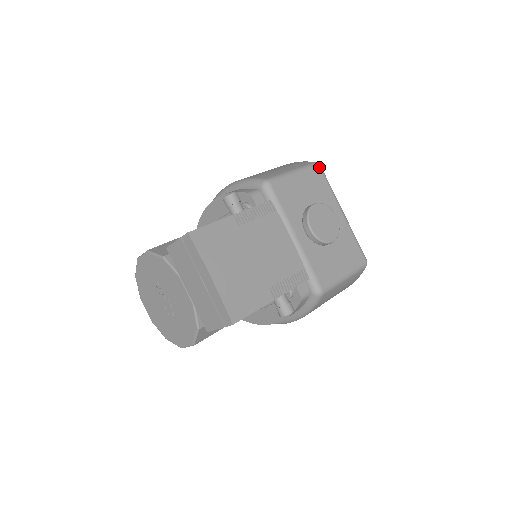
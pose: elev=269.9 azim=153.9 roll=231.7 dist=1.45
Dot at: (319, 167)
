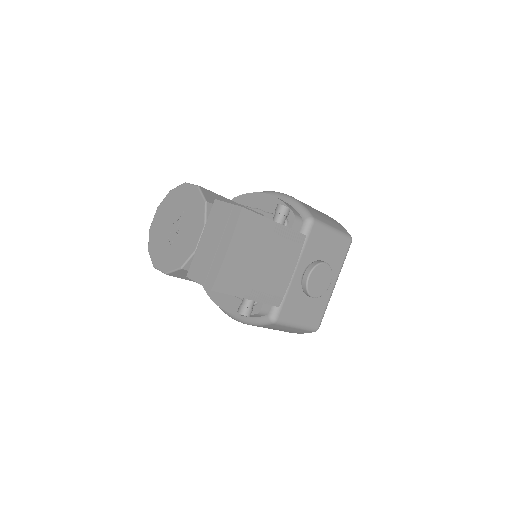
Dot at: (350, 242)
